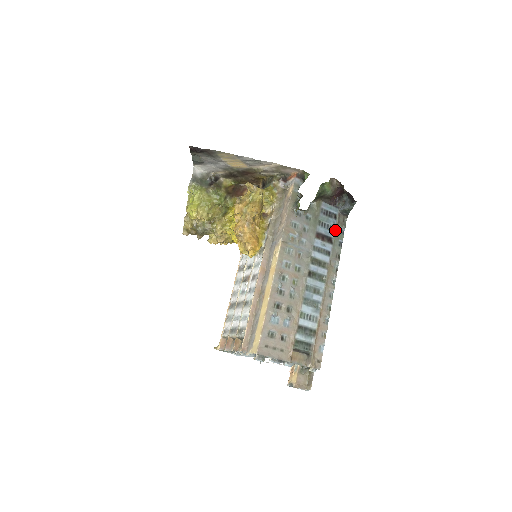
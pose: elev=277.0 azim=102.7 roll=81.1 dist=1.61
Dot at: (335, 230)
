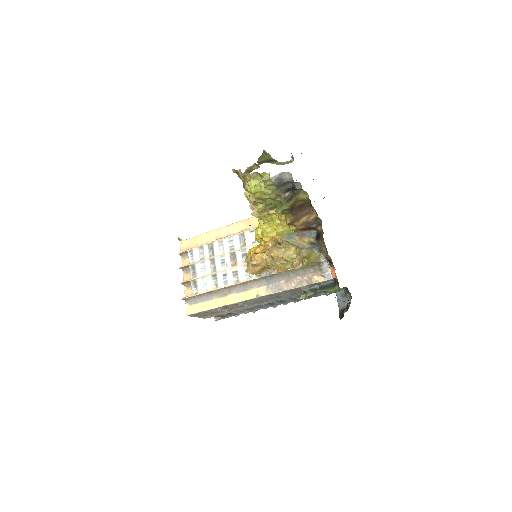
Dot at: (318, 295)
